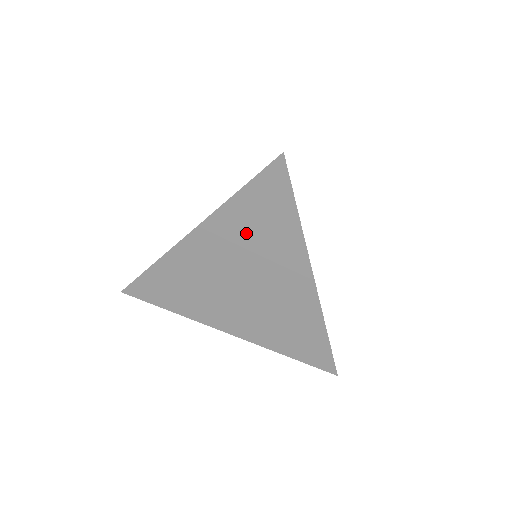
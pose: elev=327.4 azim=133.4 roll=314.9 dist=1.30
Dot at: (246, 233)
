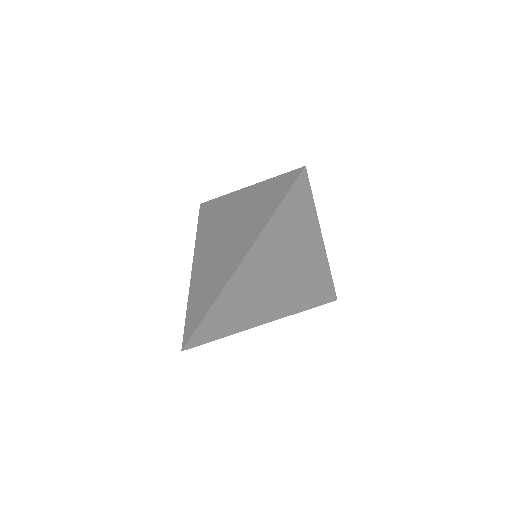
Dot at: (282, 237)
